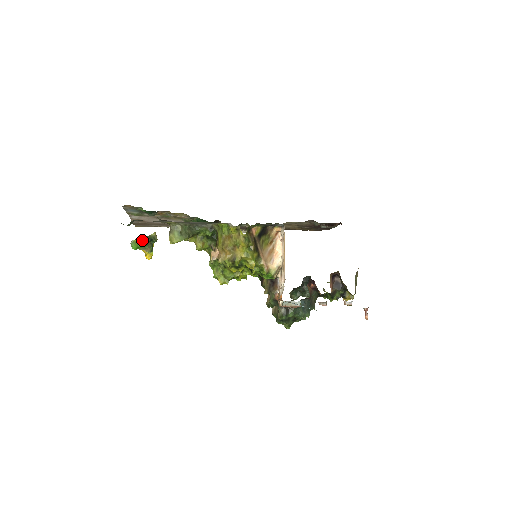
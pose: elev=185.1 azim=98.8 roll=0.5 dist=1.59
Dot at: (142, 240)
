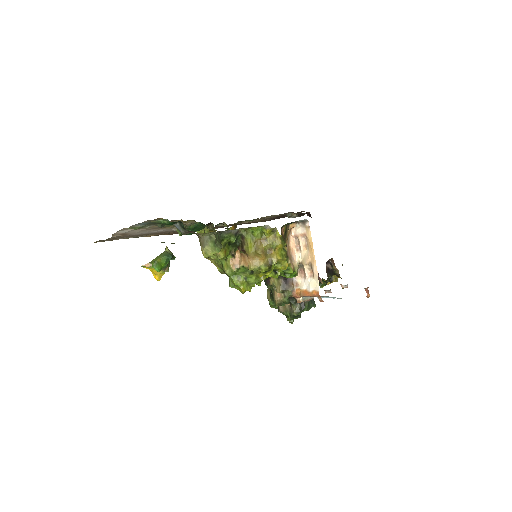
Dot at: (165, 258)
